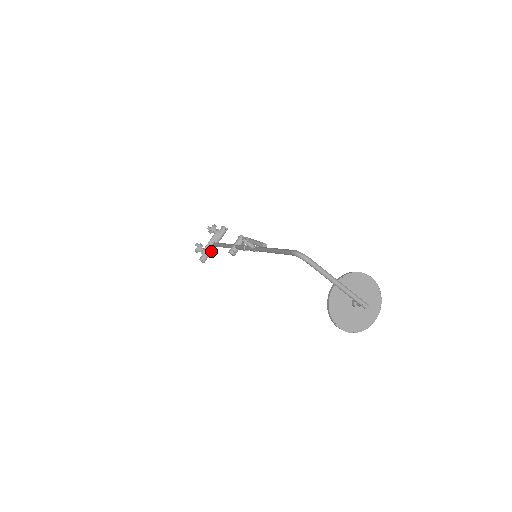
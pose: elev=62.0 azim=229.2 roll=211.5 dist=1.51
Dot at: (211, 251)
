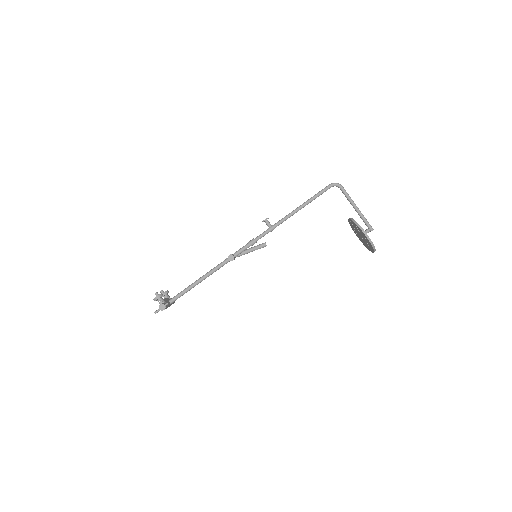
Dot at: (168, 305)
